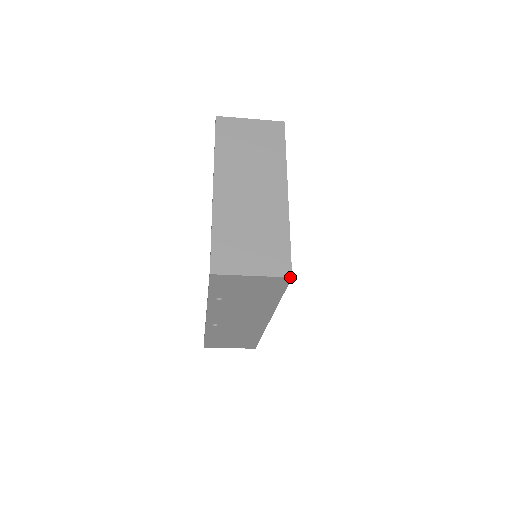
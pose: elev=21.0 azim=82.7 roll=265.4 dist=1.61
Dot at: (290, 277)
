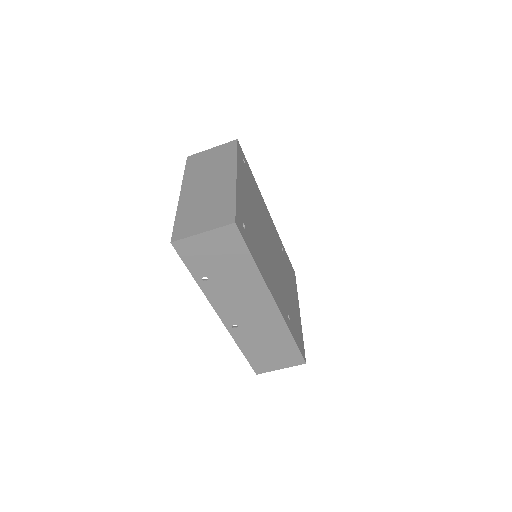
Dot at: (233, 223)
